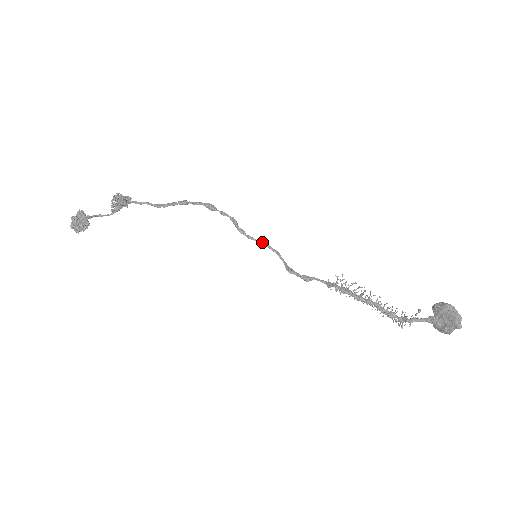
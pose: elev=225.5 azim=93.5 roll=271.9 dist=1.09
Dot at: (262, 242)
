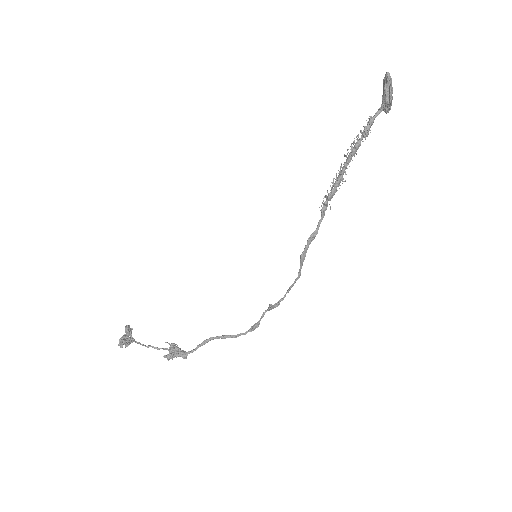
Dot at: (290, 288)
